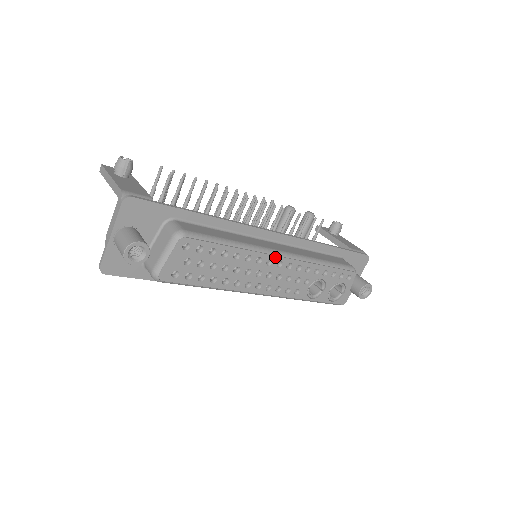
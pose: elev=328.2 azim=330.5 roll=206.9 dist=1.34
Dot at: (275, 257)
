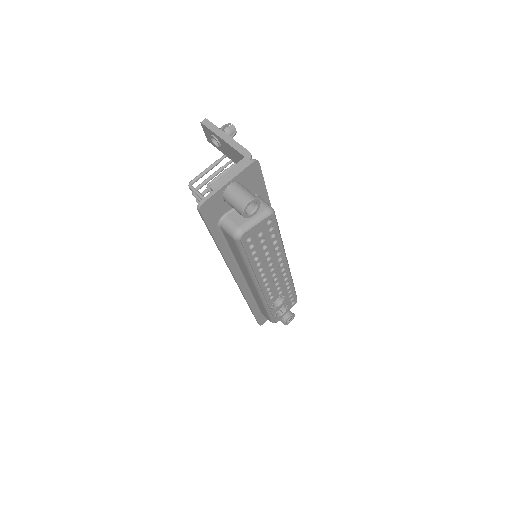
Dot at: (286, 262)
